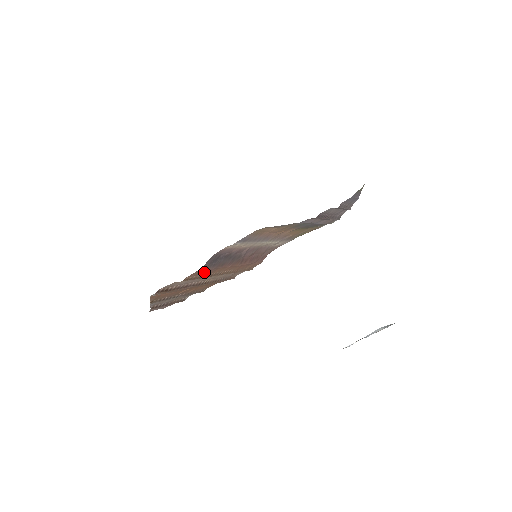
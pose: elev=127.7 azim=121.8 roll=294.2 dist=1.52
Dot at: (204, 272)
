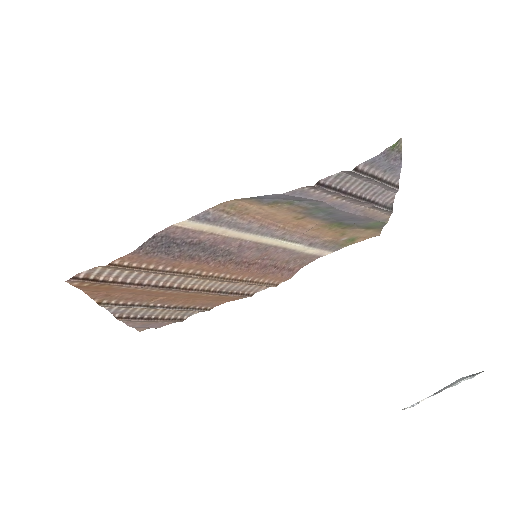
Dot at: (153, 261)
